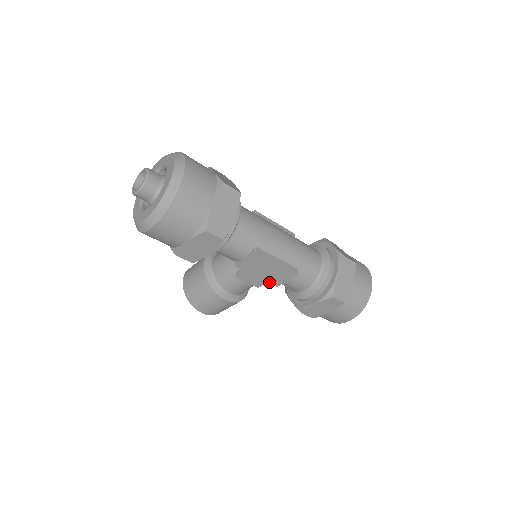
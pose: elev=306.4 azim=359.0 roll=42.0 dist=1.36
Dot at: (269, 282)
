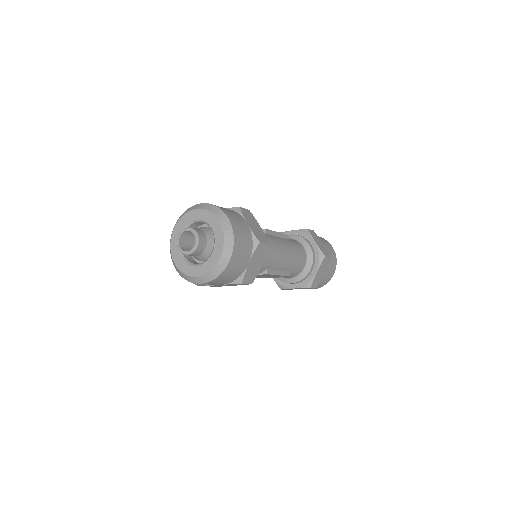
Dot at: (264, 277)
